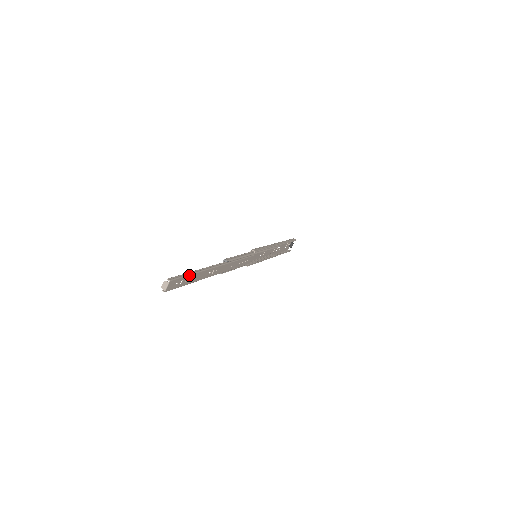
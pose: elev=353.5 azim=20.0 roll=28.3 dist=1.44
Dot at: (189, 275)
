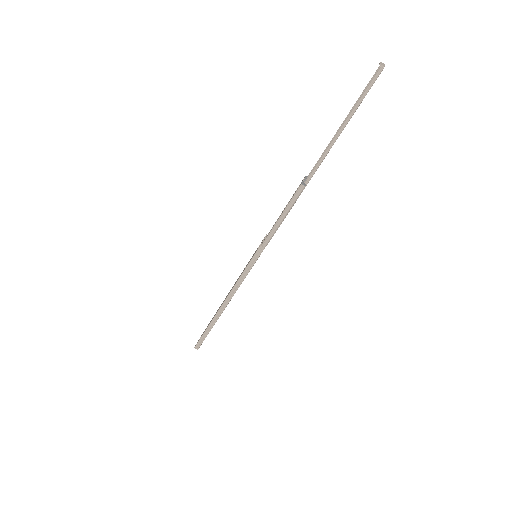
Dot at: occluded
